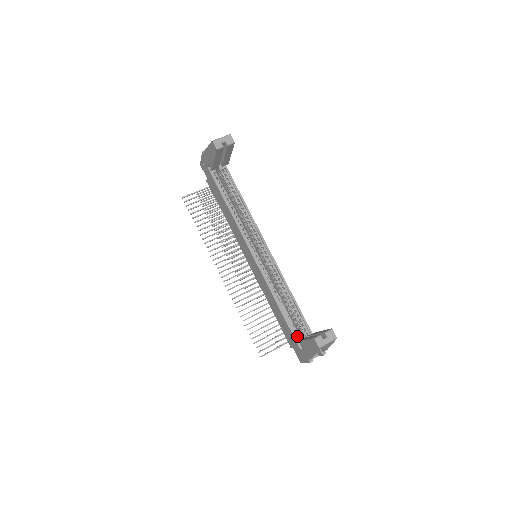
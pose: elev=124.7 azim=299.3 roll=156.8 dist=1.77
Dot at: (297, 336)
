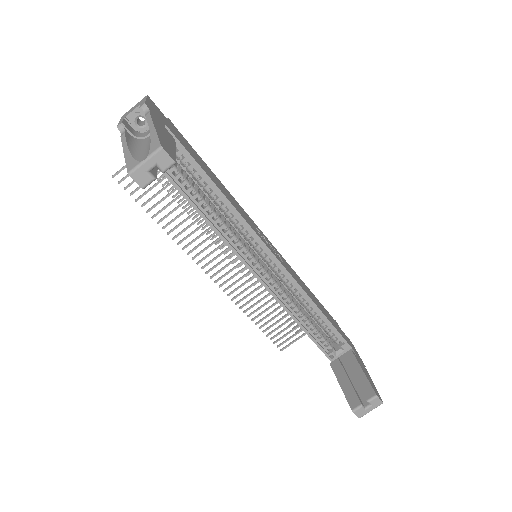
Dot at: (326, 348)
